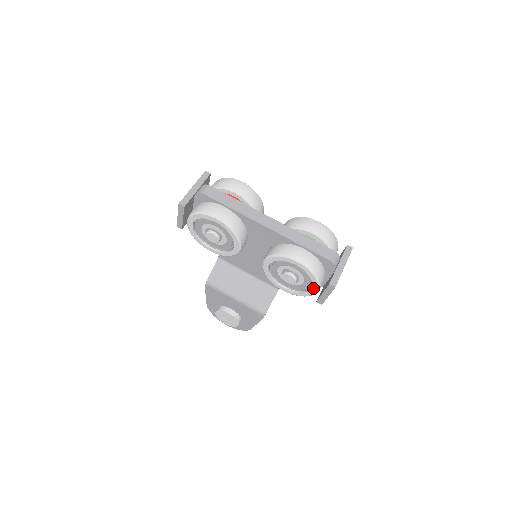
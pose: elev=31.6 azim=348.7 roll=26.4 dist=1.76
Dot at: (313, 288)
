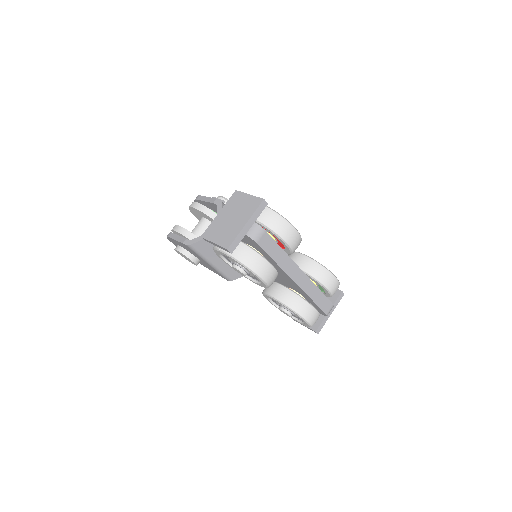
Dot at: (299, 322)
